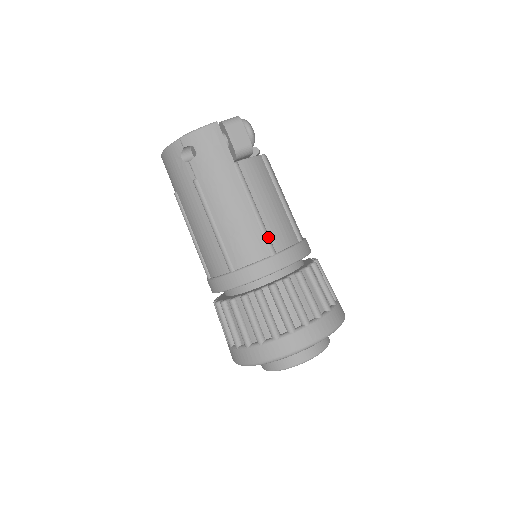
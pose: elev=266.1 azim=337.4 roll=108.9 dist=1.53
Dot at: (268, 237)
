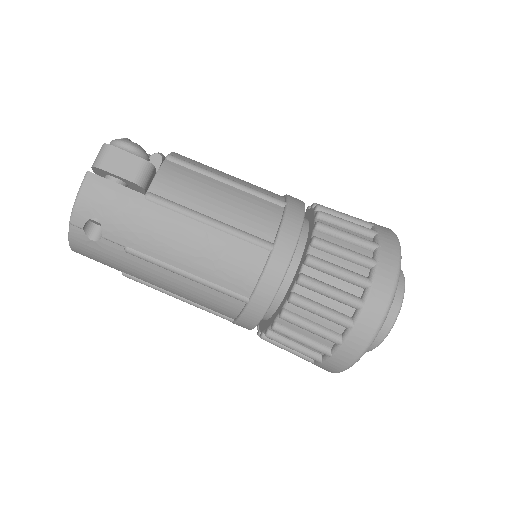
Dot at: (250, 236)
